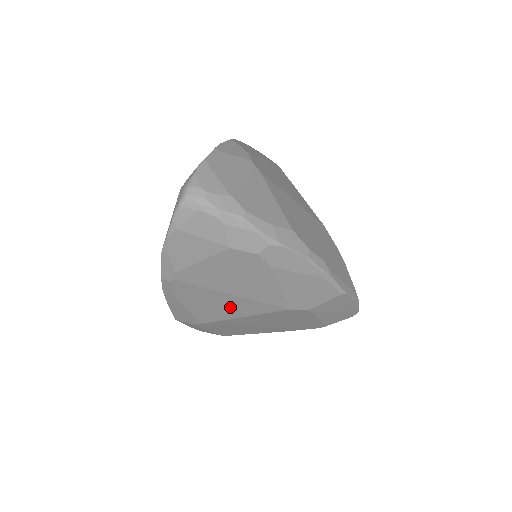
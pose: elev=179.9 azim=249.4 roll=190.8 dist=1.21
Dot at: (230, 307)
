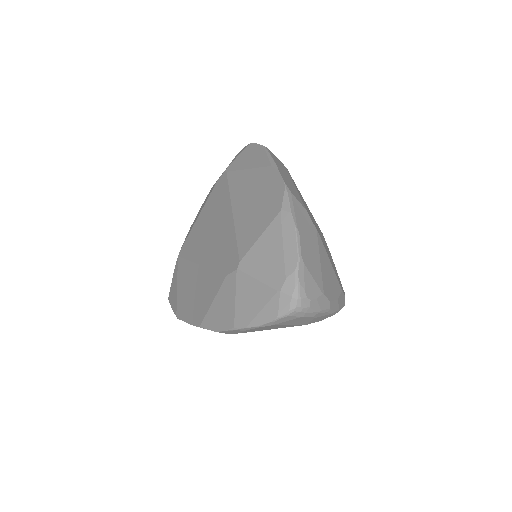
Dot at: occluded
